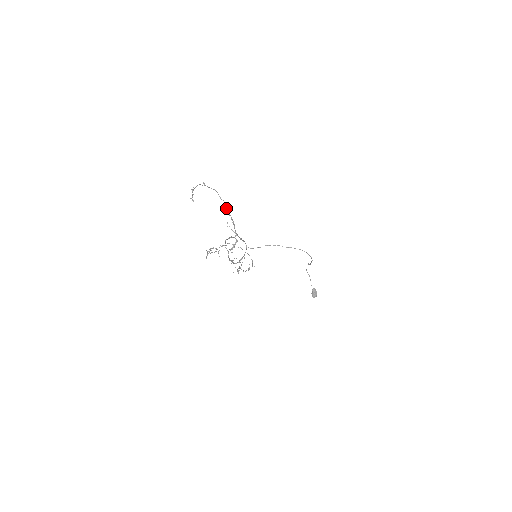
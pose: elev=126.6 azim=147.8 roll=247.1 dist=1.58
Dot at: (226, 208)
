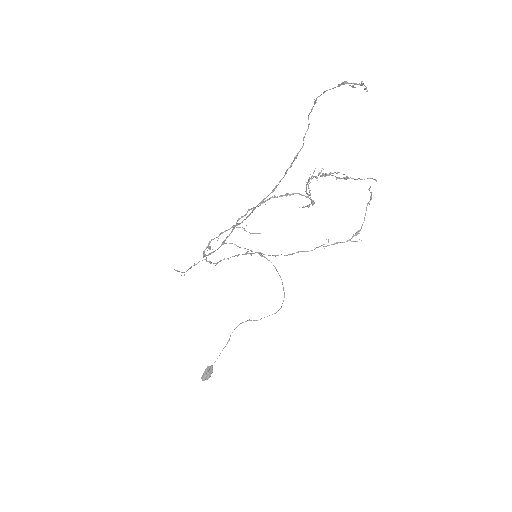
Dot at: (295, 158)
